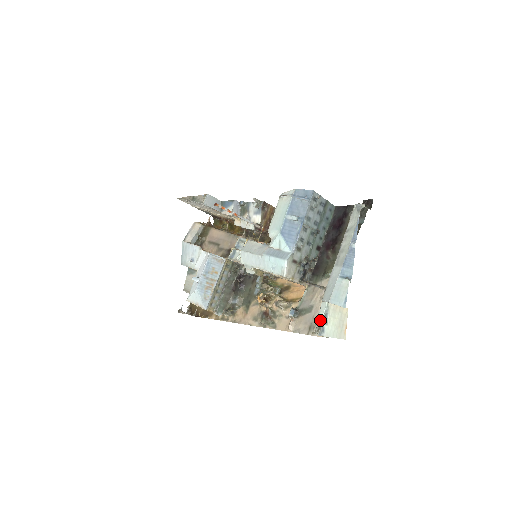
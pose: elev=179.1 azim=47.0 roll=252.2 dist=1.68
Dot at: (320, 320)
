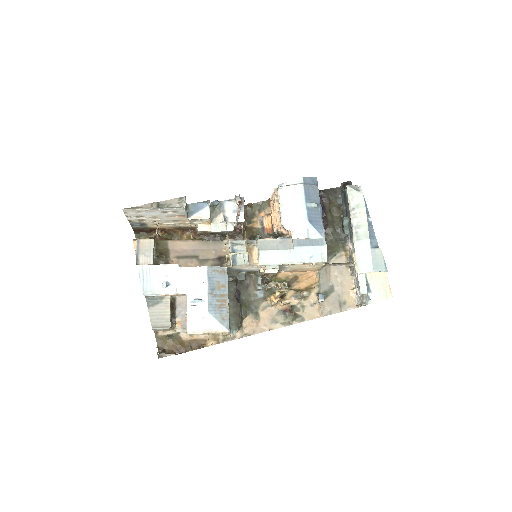
Dot at: (366, 290)
